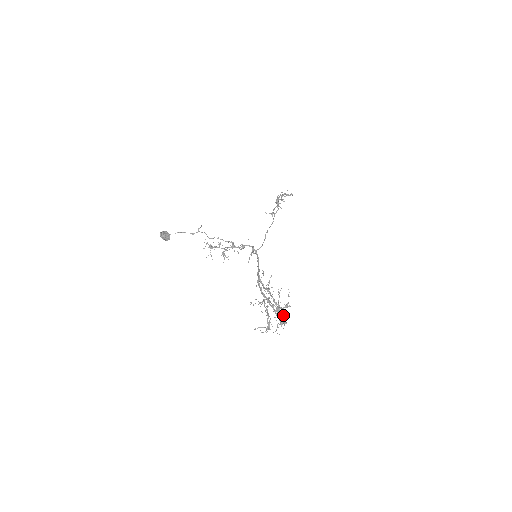
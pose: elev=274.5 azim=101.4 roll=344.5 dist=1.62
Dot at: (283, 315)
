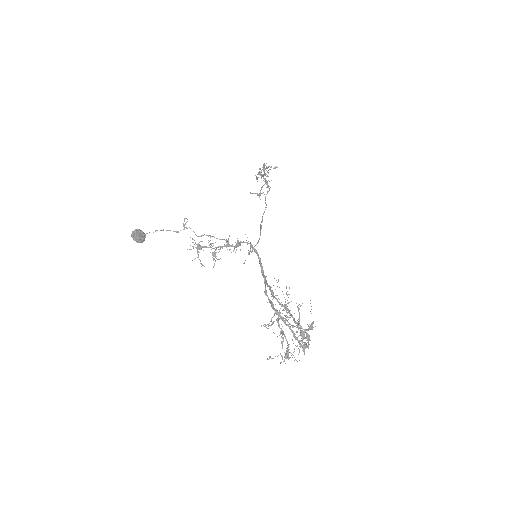
Dot at: (308, 340)
